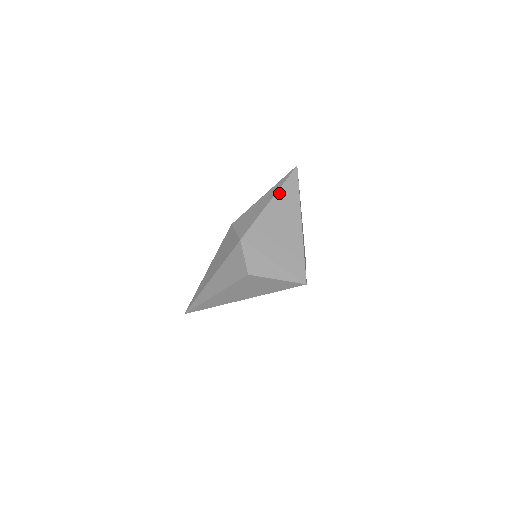
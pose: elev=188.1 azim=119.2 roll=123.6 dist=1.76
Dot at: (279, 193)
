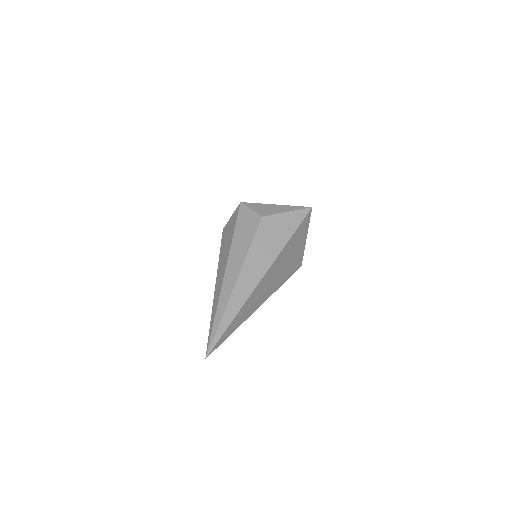
Dot at: occluded
